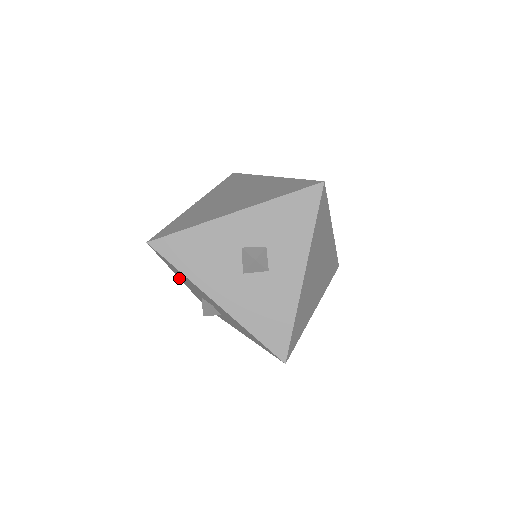
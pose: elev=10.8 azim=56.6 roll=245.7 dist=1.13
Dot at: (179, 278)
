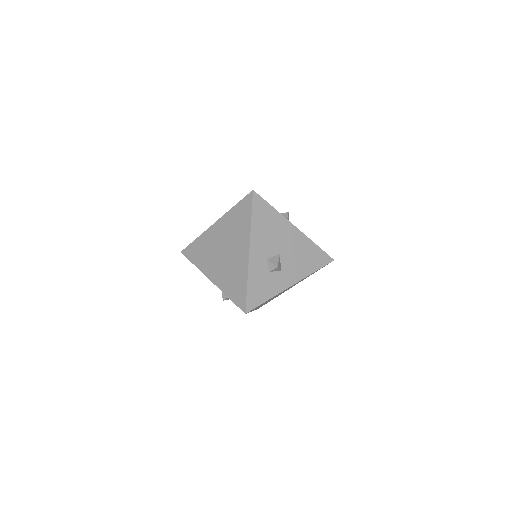
Dot at: occluded
